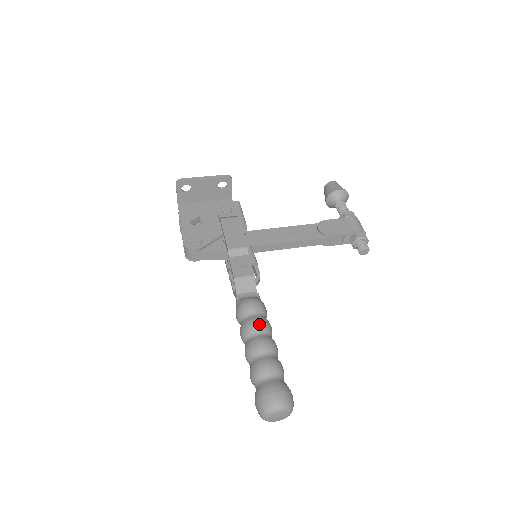
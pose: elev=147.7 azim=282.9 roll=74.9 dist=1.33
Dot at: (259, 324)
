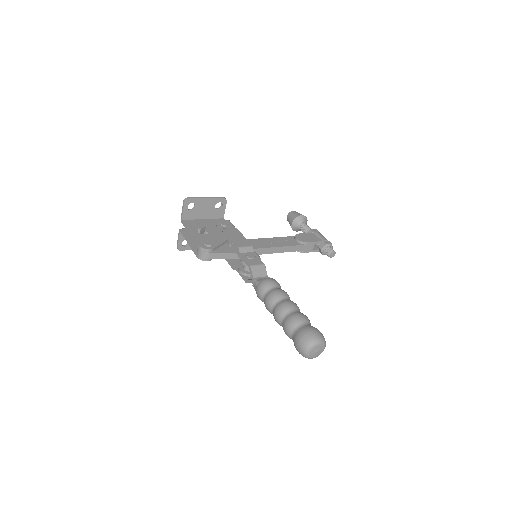
Dot at: (282, 292)
